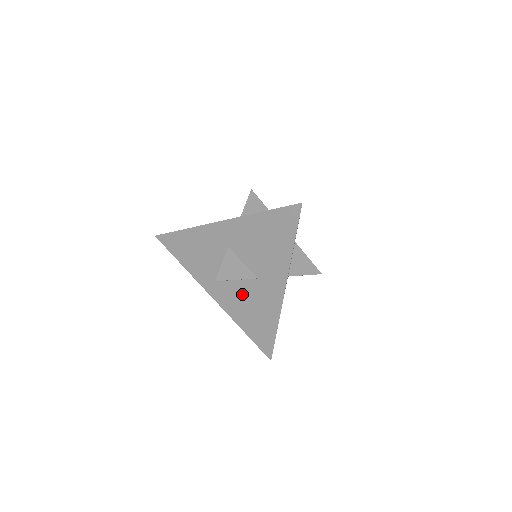
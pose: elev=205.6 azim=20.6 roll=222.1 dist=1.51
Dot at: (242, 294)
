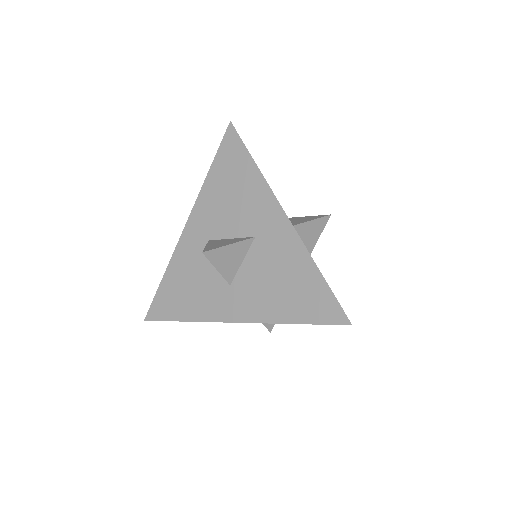
Dot at: (256, 276)
